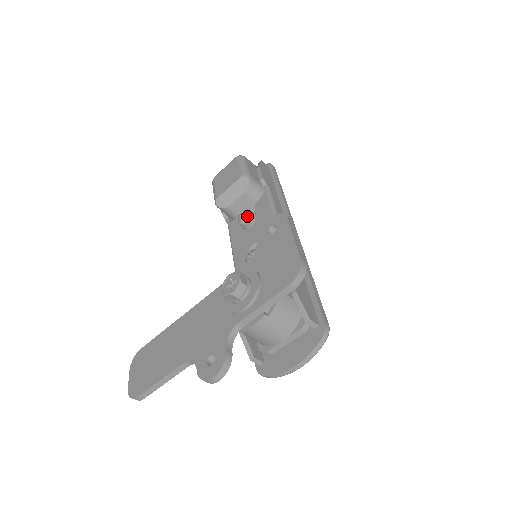
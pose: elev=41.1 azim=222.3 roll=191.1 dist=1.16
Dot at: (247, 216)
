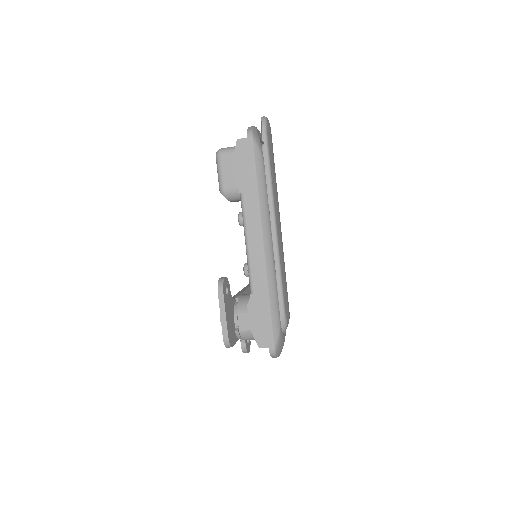
Dot at: (239, 224)
